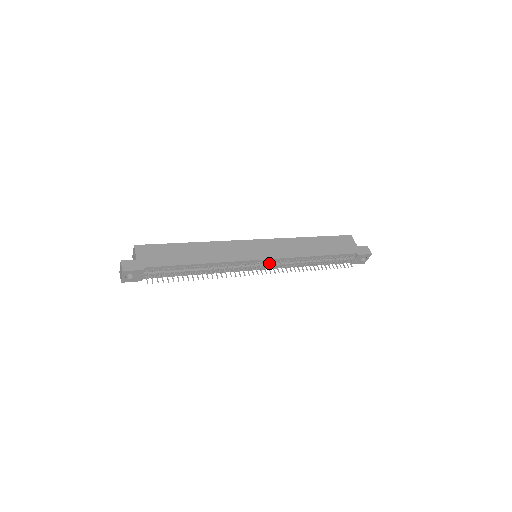
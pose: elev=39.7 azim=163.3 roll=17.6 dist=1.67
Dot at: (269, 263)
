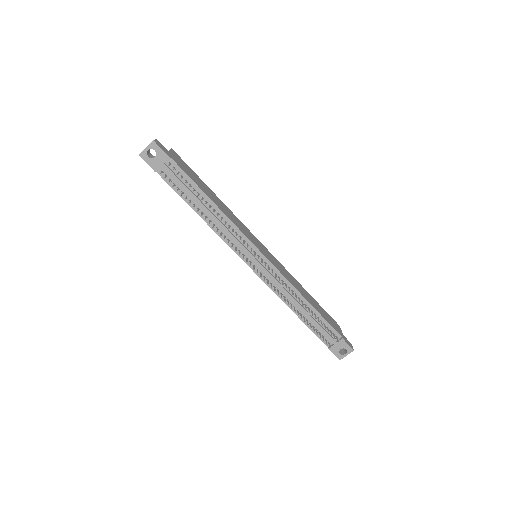
Dot at: (265, 267)
